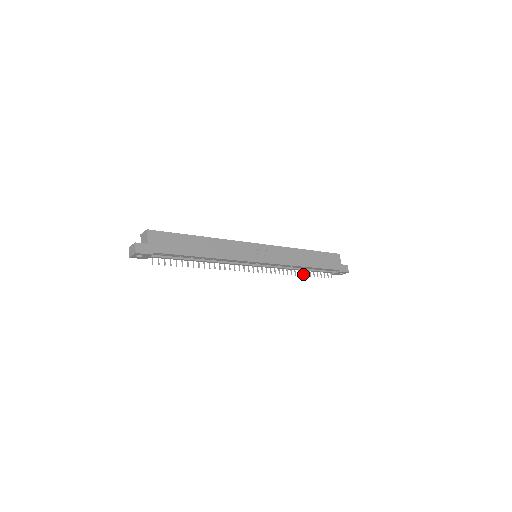
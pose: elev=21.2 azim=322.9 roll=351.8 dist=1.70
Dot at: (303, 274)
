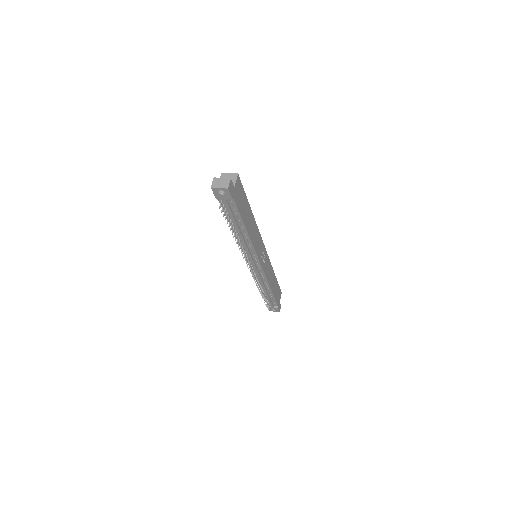
Dot at: occluded
